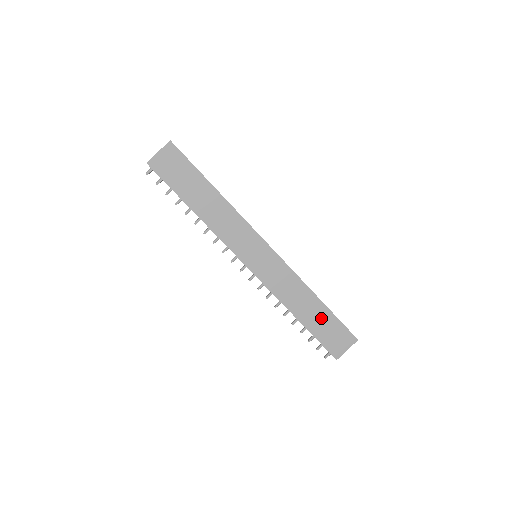
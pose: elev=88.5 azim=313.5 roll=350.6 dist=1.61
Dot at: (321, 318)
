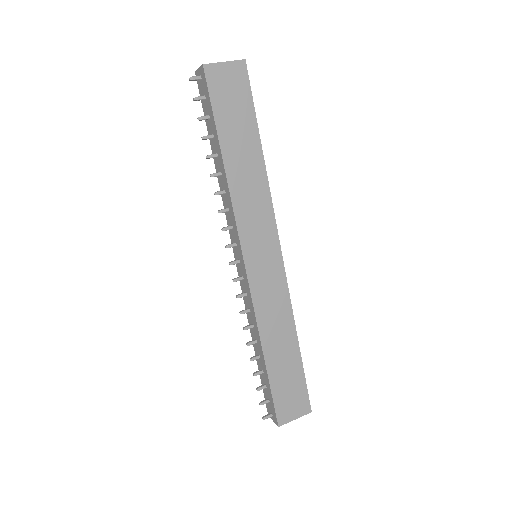
Dot at: (289, 367)
